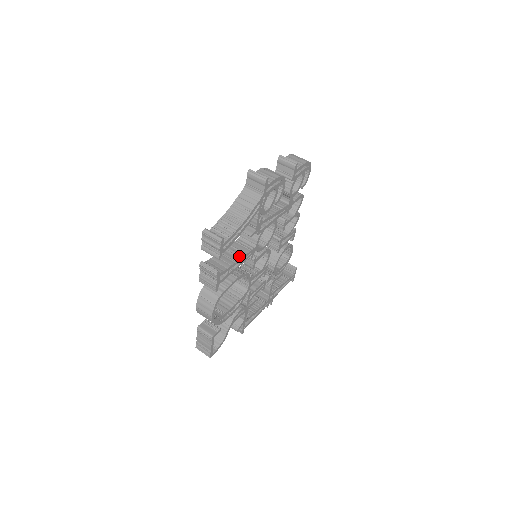
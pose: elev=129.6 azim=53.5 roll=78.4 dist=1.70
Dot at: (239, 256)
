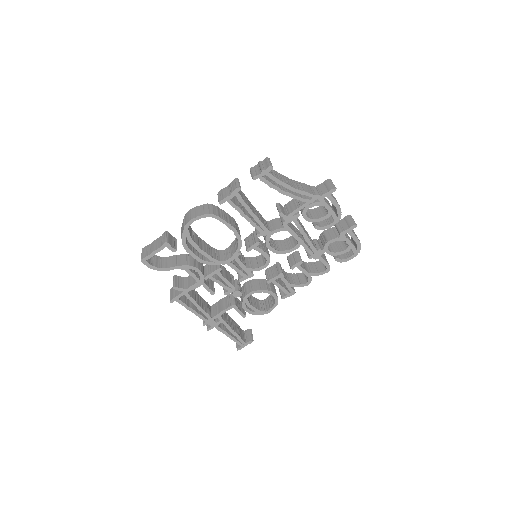
Dot at: (257, 215)
